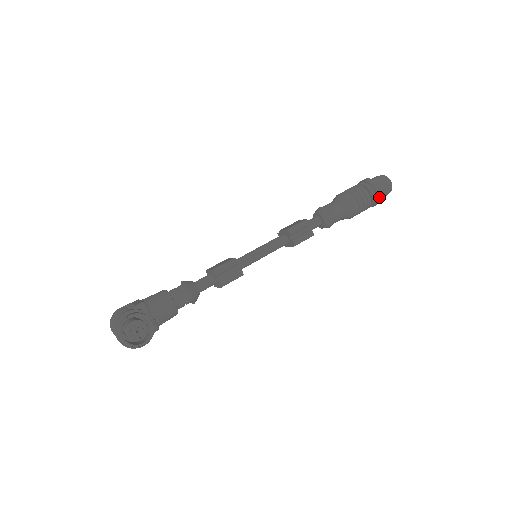
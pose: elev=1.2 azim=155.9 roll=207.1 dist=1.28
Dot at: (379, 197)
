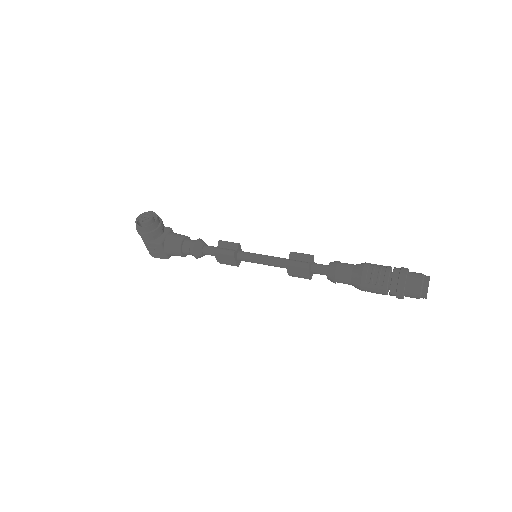
Dot at: (401, 280)
